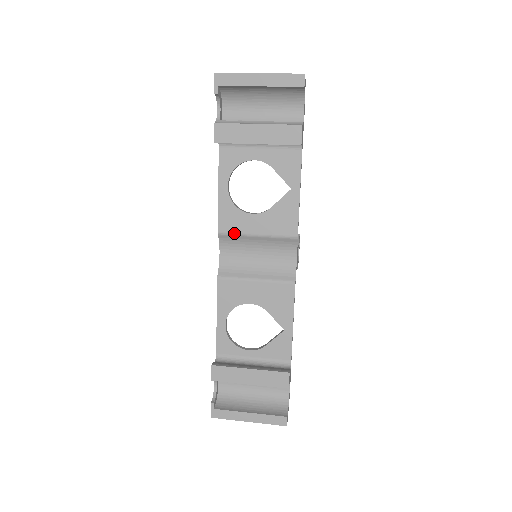
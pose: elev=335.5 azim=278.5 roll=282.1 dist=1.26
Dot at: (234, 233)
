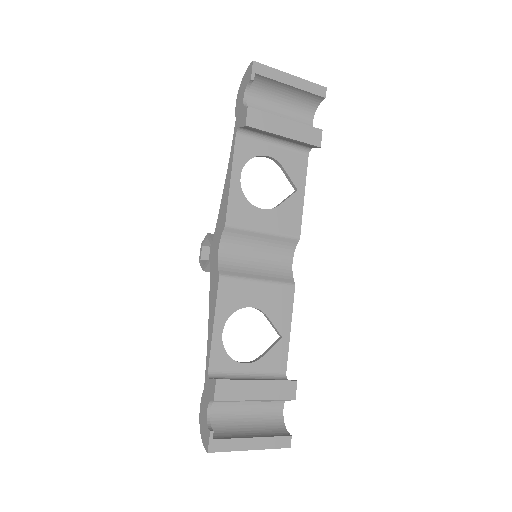
Dot at: (242, 227)
